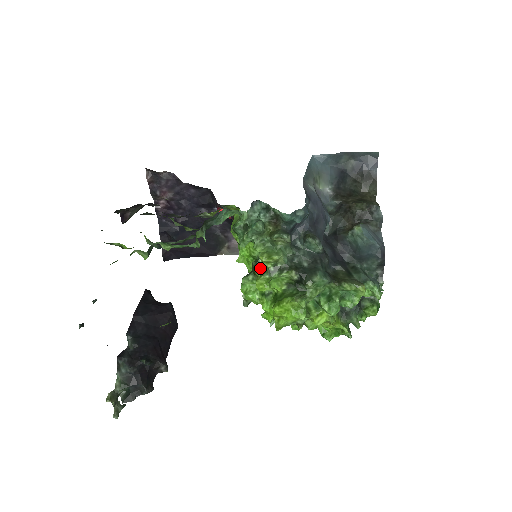
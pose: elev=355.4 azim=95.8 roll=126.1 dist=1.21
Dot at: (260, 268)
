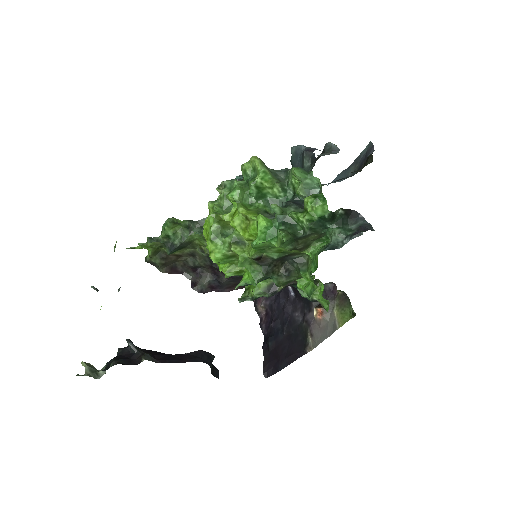
Dot at: occluded
